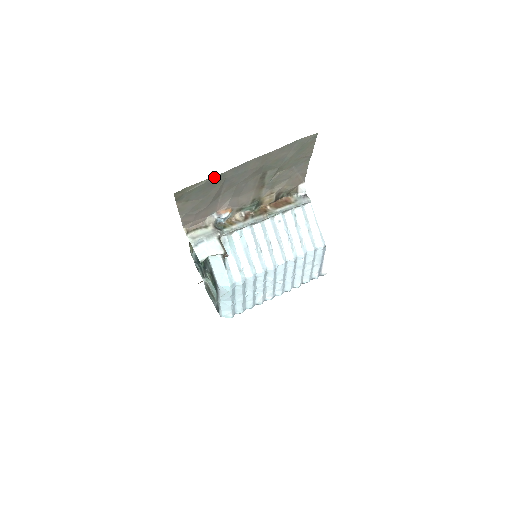
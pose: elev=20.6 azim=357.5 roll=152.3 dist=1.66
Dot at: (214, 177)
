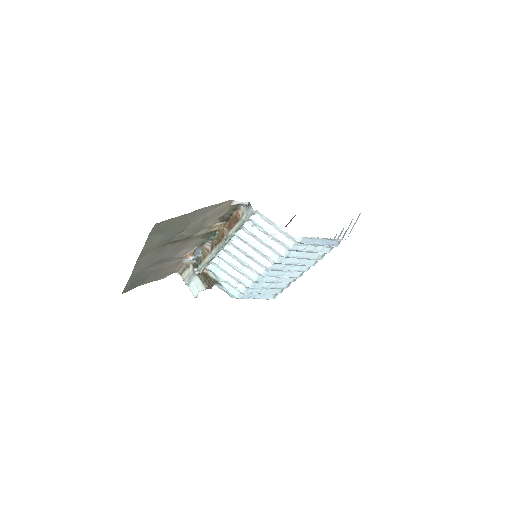
Dot at: (130, 278)
